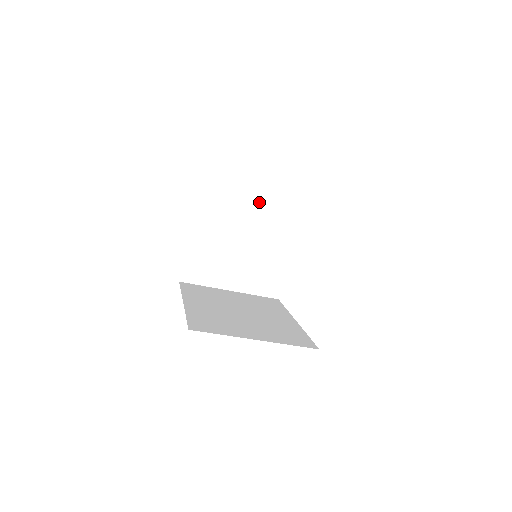
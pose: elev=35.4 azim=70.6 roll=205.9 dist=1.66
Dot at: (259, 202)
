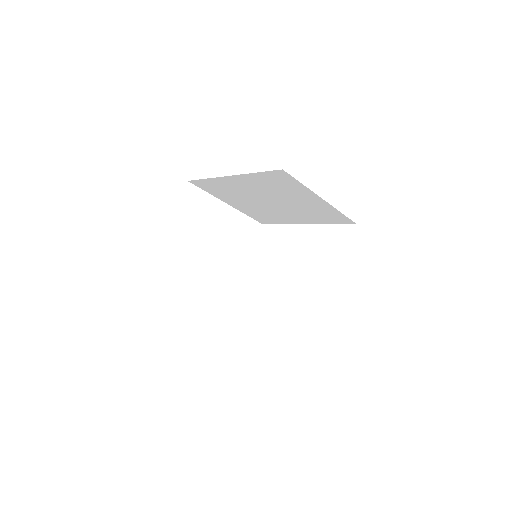
Dot at: (229, 218)
